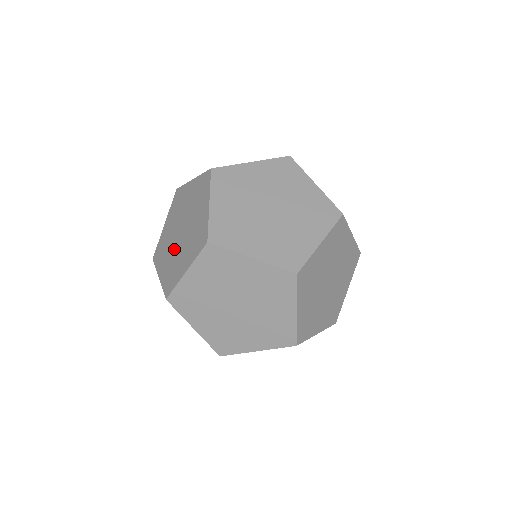
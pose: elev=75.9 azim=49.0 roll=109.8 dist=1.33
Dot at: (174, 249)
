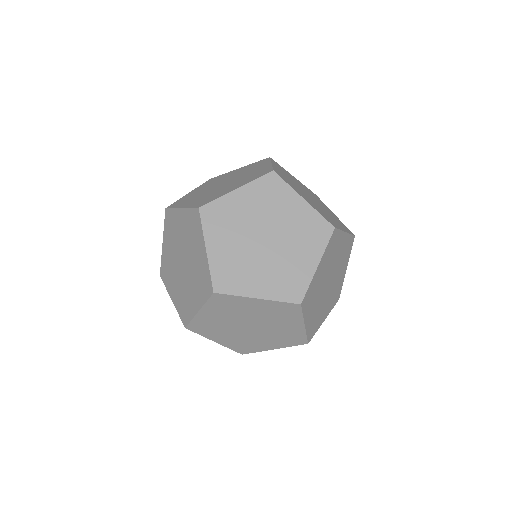
Dot at: (189, 276)
